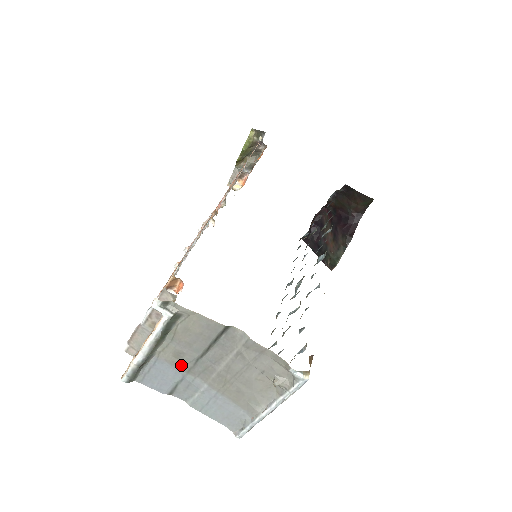
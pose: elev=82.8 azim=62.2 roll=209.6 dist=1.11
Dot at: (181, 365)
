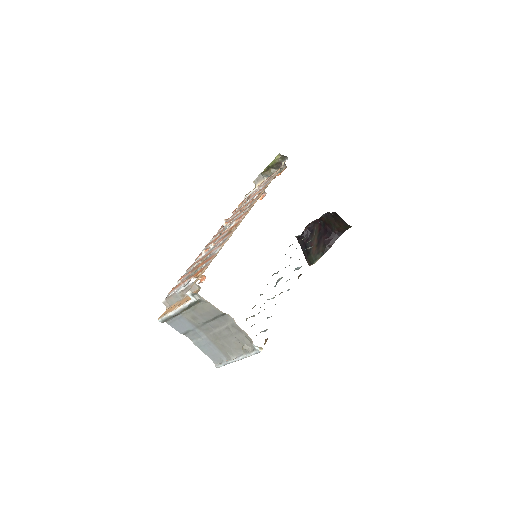
Dot at: (194, 323)
